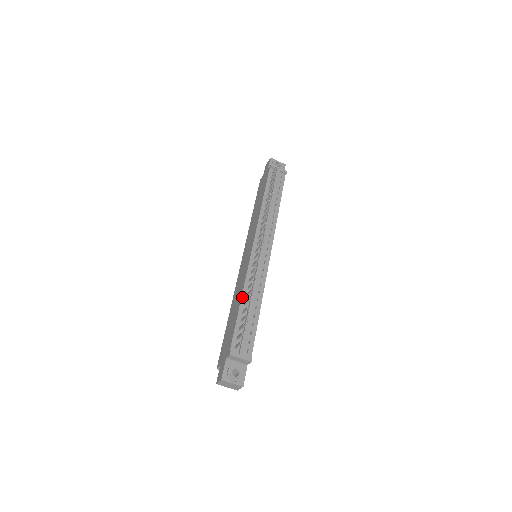
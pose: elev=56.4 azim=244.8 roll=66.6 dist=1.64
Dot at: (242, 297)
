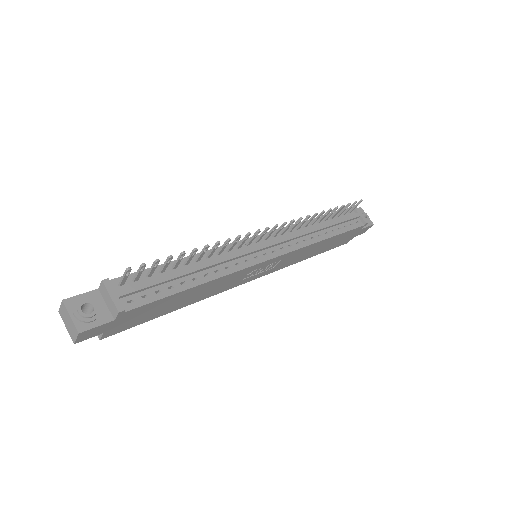
Dot at: occluded
